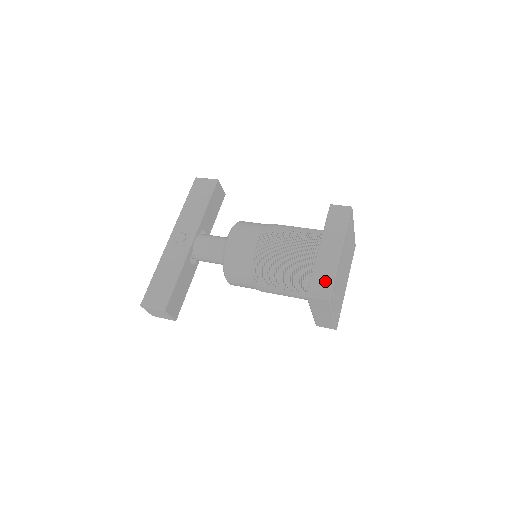
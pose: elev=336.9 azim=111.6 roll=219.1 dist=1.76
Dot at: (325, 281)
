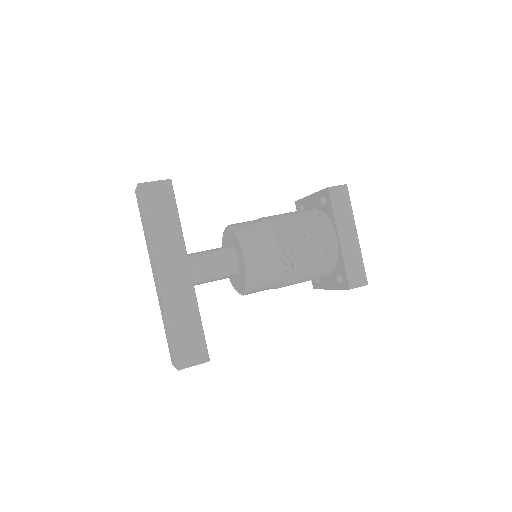
Dot at: (358, 269)
